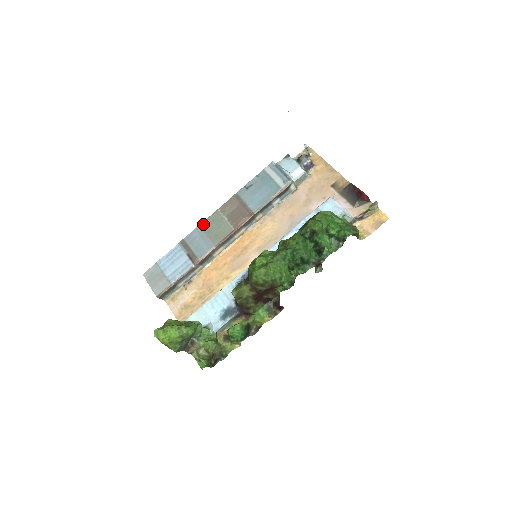
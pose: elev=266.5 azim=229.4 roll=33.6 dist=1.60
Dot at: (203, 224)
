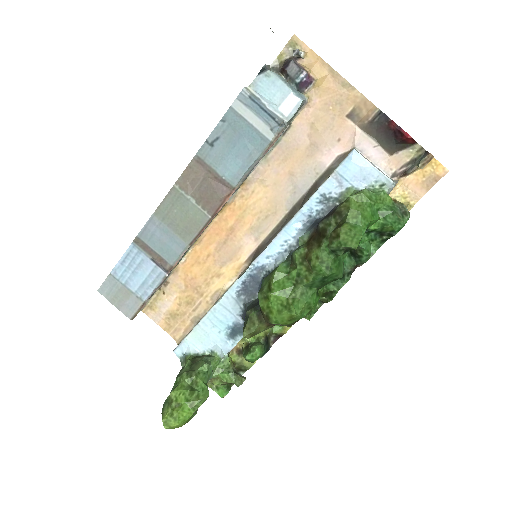
Dot at: (159, 211)
